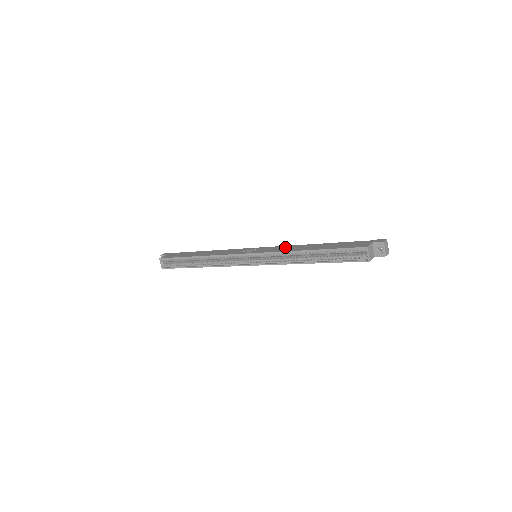
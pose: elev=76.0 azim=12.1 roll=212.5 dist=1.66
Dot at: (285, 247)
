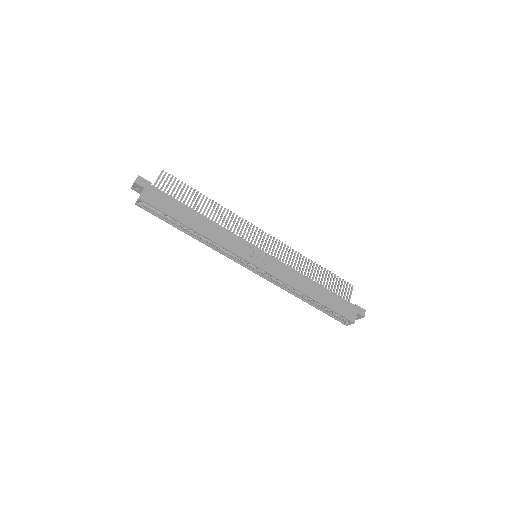
Dot at: (290, 272)
